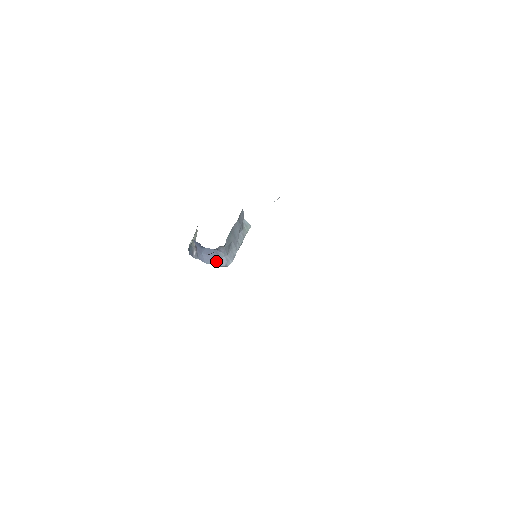
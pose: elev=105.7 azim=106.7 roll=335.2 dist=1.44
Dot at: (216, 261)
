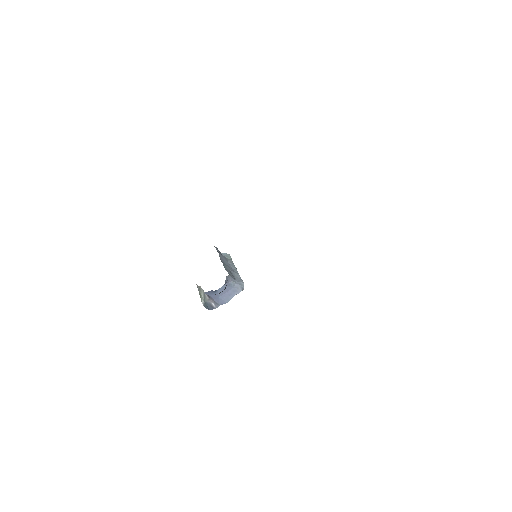
Dot at: (233, 293)
